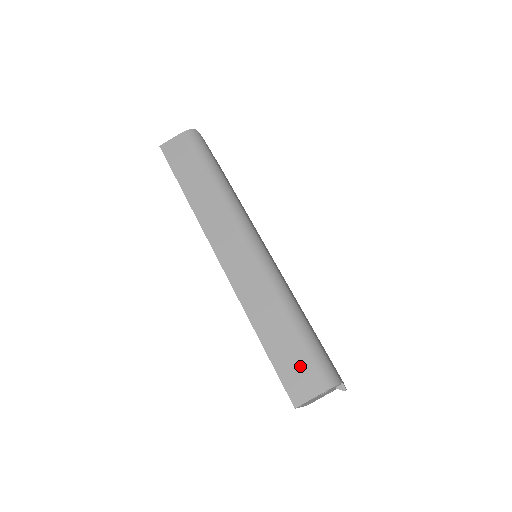
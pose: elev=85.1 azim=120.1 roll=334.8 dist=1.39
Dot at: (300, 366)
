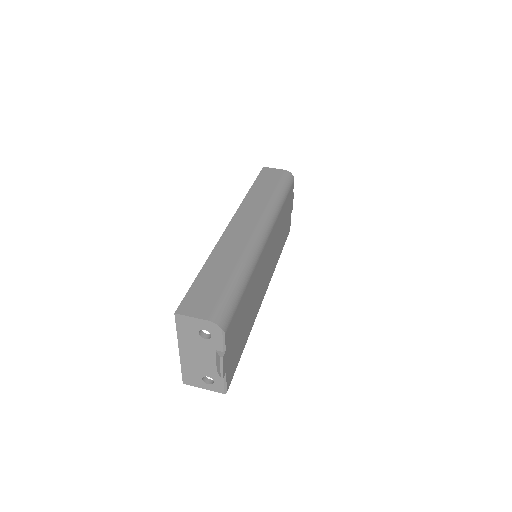
Dot at: (209, 297)
